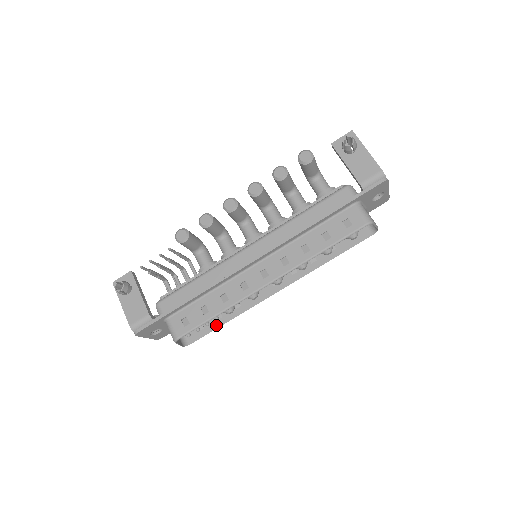
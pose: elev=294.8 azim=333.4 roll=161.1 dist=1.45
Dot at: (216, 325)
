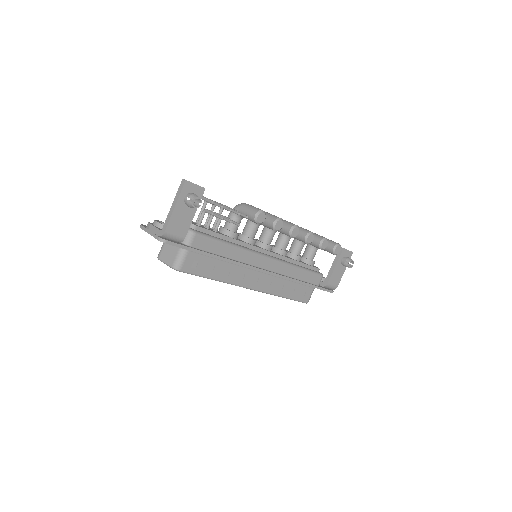
Dot at: occluded
